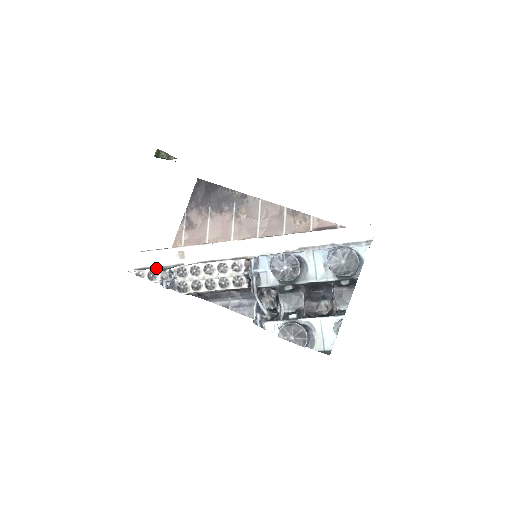
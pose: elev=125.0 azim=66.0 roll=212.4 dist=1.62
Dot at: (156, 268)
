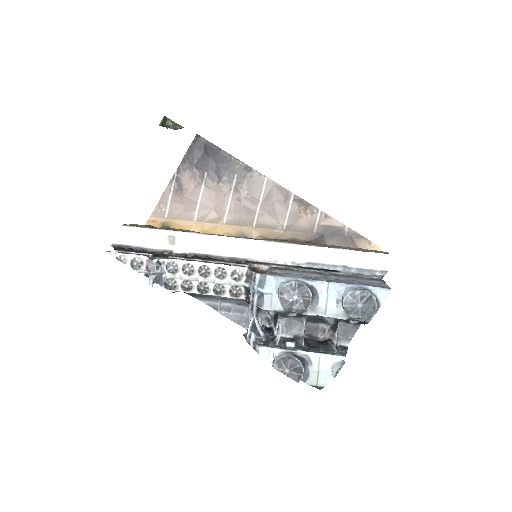
Dot at: (141, 255)
